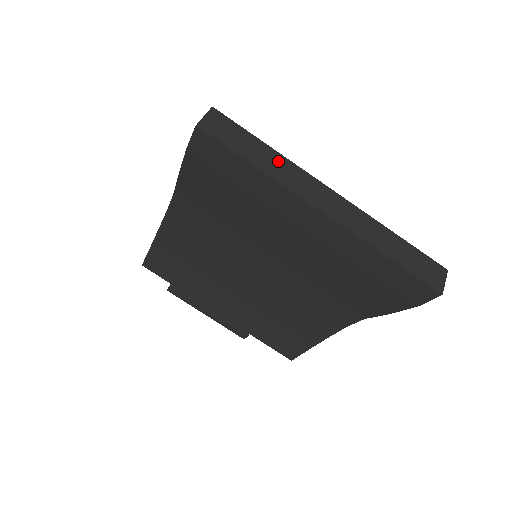
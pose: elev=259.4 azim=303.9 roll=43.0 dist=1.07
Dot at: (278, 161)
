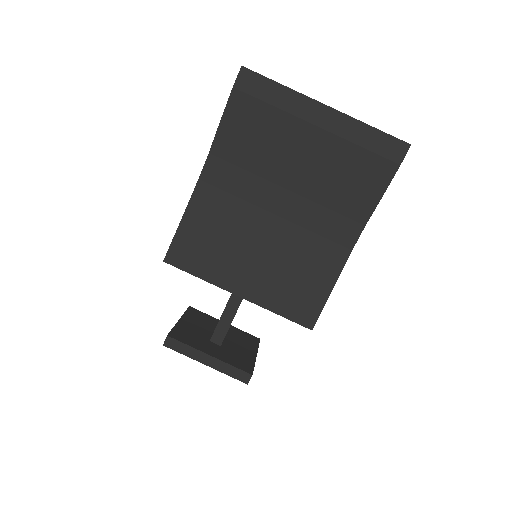
Dot at: occluded
